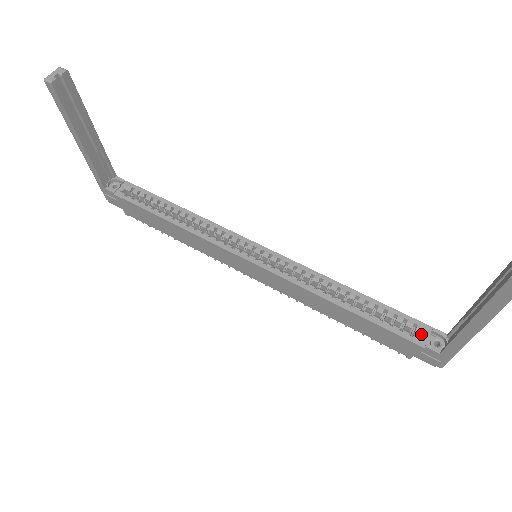
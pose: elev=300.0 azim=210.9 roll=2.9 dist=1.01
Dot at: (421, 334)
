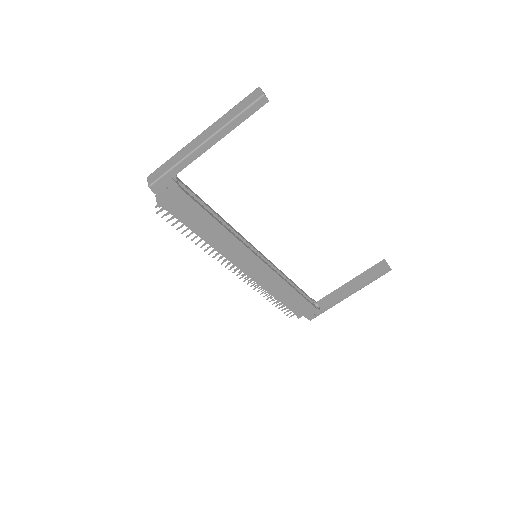
Dot at: occluded
